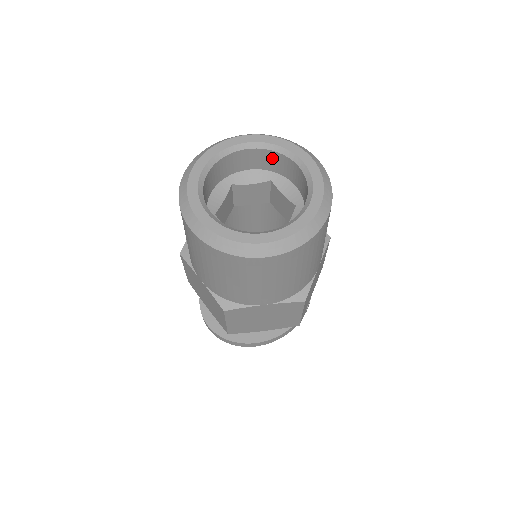
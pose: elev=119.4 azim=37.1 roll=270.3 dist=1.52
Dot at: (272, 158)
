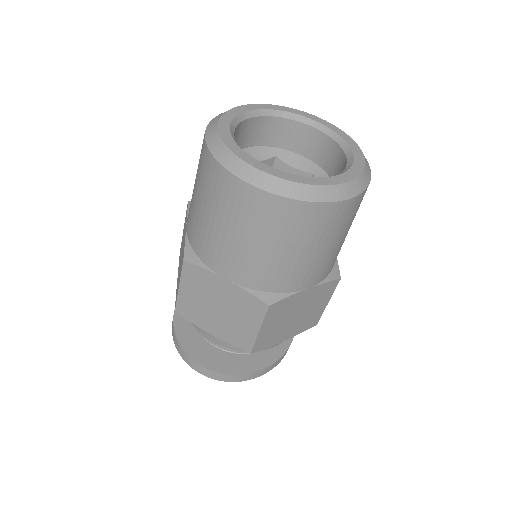
Dot at: (279, 128)
